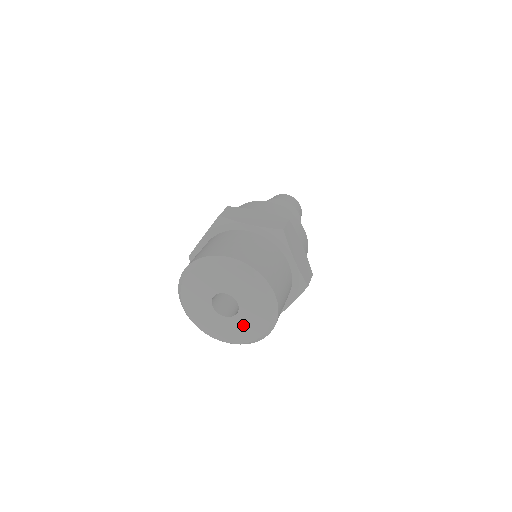
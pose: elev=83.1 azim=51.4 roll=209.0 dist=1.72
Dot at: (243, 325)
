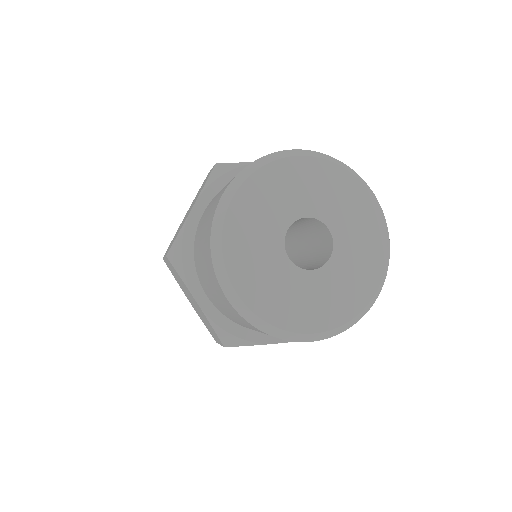
Dot at: (301, 294)
